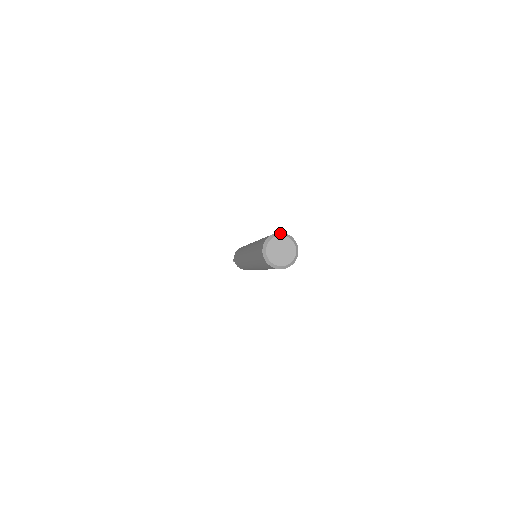
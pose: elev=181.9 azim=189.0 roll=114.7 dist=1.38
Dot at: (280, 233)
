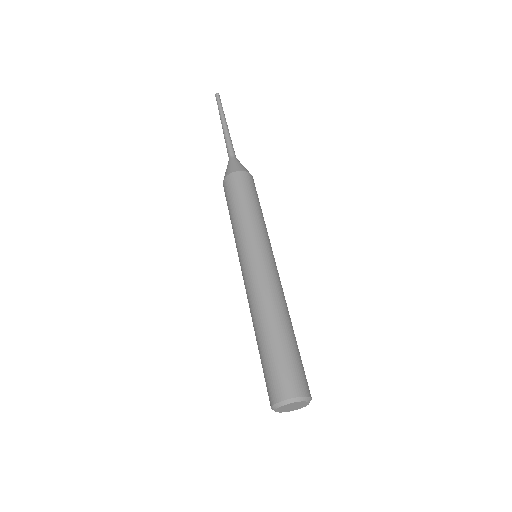
Dot at: (288, 401)
